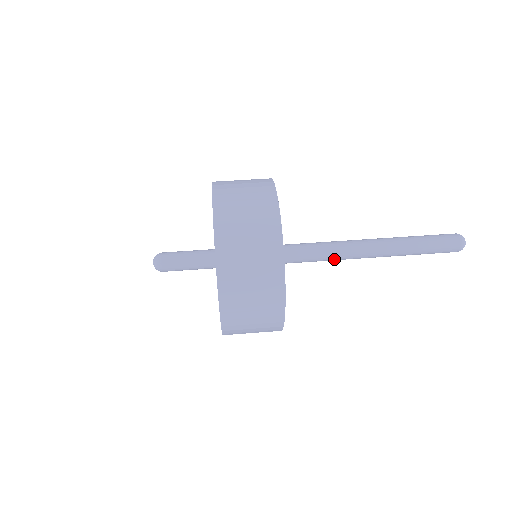
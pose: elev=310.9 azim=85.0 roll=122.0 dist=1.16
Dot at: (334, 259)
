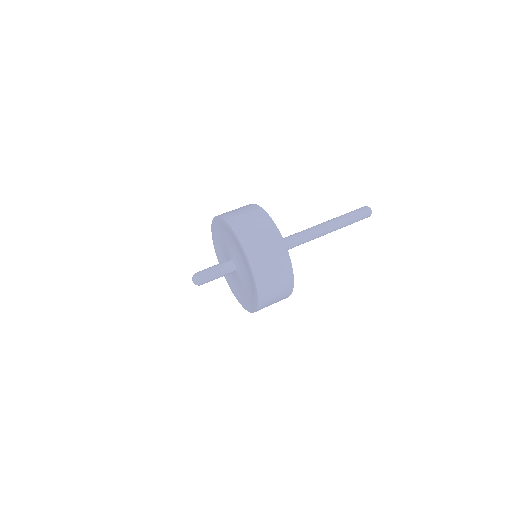
Dot at: occluded
